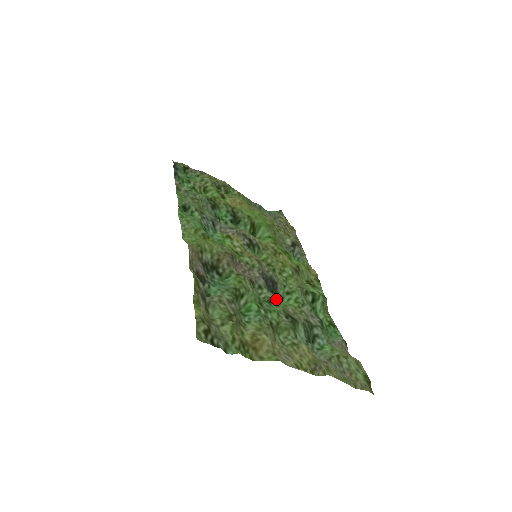
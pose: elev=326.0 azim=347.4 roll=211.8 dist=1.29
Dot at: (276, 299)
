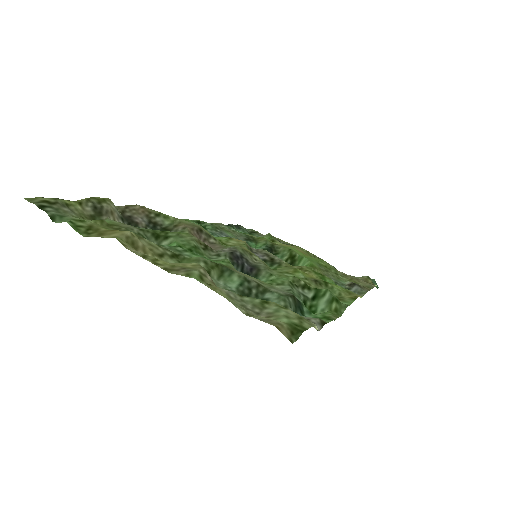
Dot at: (226, 260)
